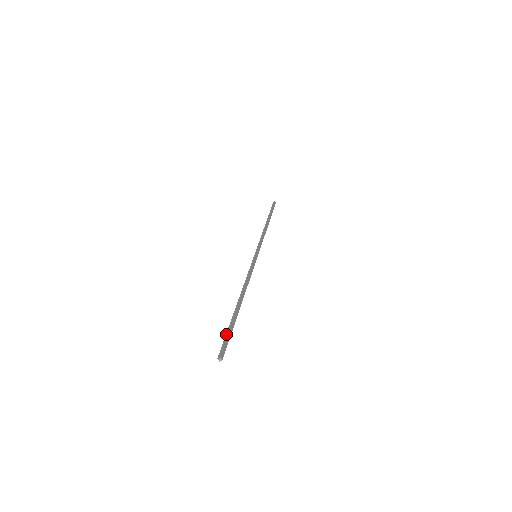
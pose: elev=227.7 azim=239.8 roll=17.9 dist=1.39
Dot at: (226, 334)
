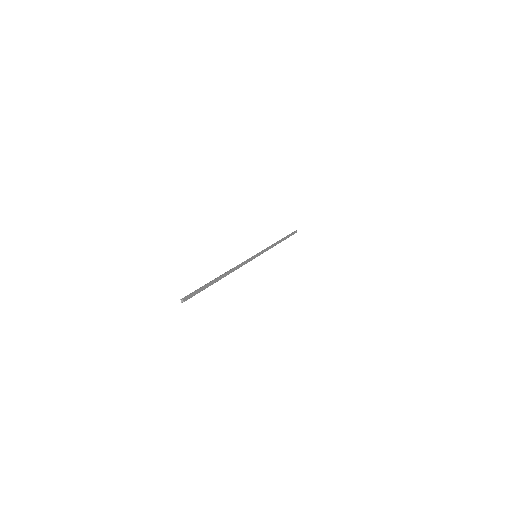
Dot at: (197, 289)
